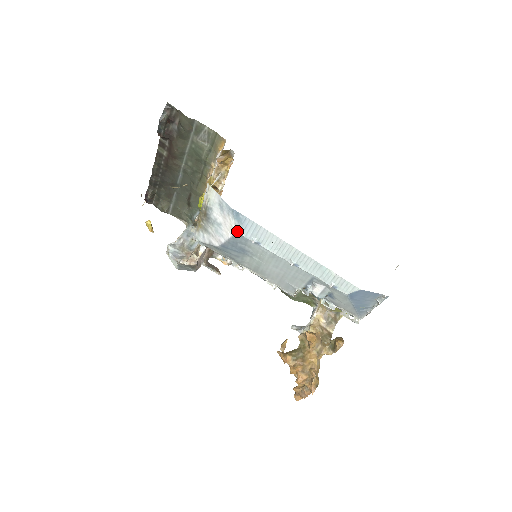
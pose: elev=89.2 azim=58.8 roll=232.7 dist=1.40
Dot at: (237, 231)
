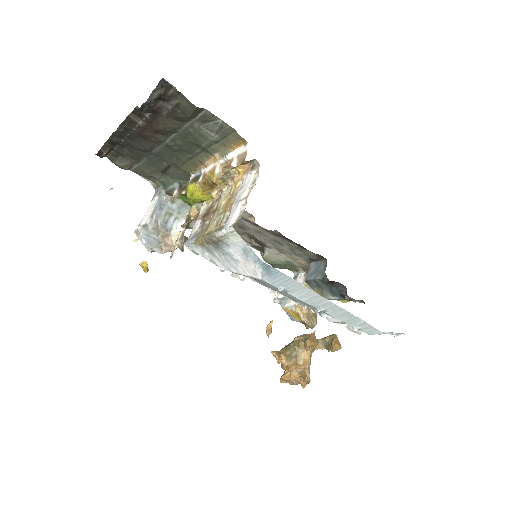
Dot at: (262, 279)
